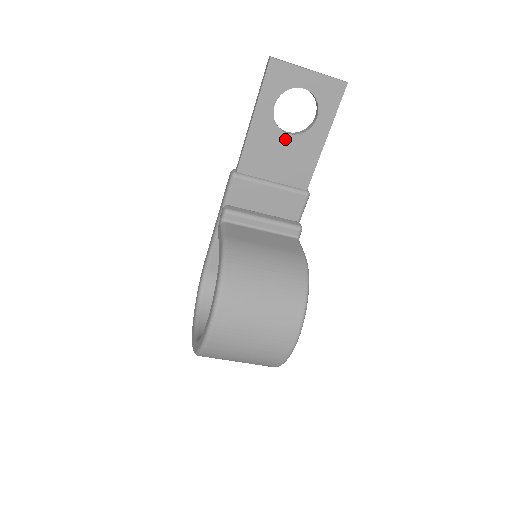
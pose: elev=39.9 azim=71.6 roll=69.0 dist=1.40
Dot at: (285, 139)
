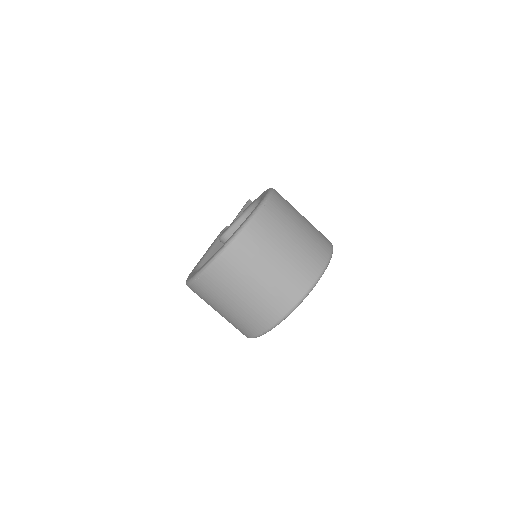
Dot at: occluded
